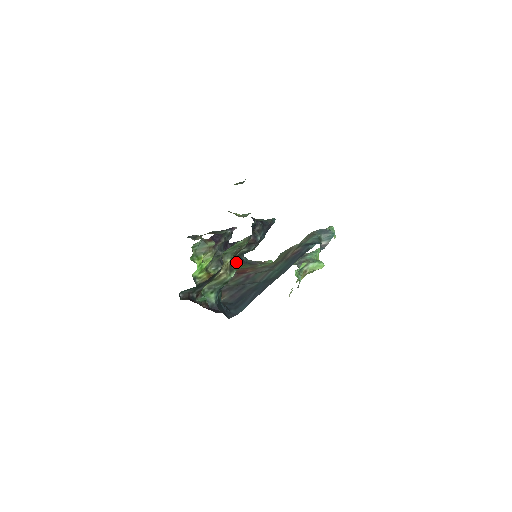
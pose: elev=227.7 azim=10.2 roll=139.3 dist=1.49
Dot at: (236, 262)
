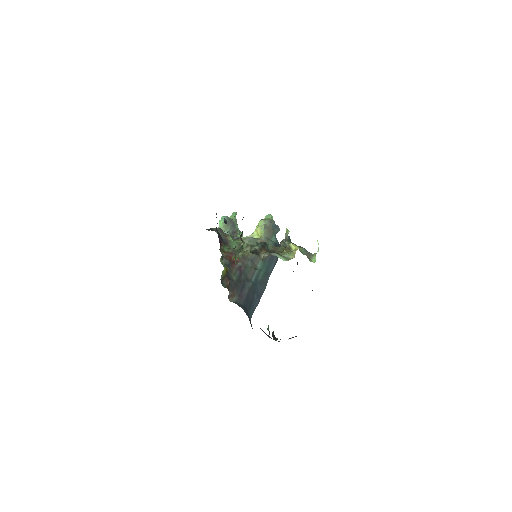
Dot at: occluded
